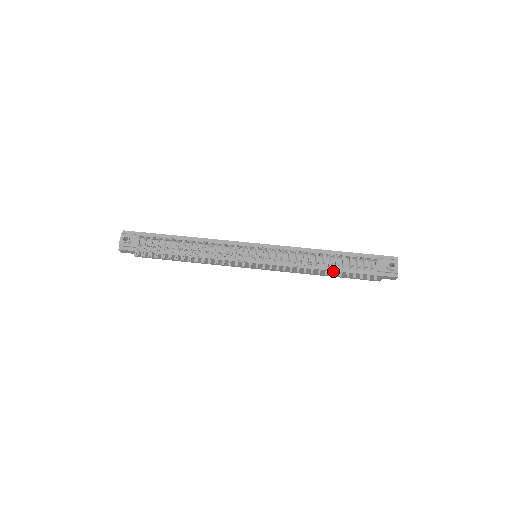
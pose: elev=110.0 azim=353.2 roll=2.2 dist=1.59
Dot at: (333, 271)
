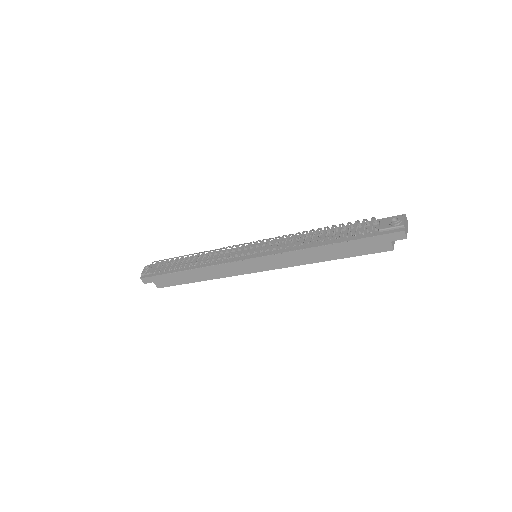
Dot at: (322, 237)
